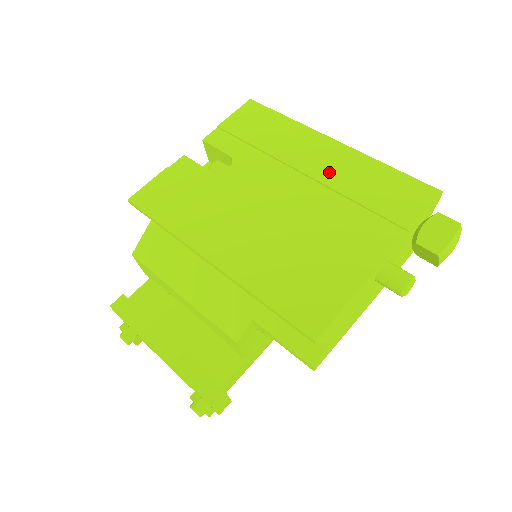
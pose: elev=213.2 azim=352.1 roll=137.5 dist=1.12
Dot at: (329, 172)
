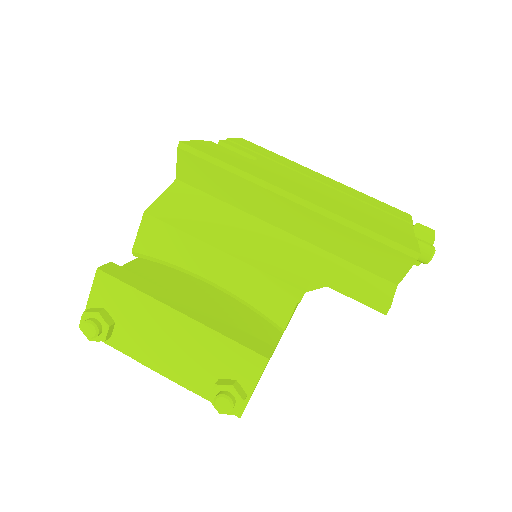
Dot at: (336, 186)
